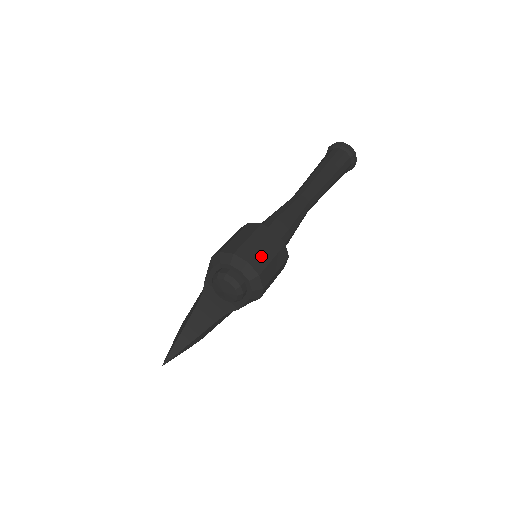
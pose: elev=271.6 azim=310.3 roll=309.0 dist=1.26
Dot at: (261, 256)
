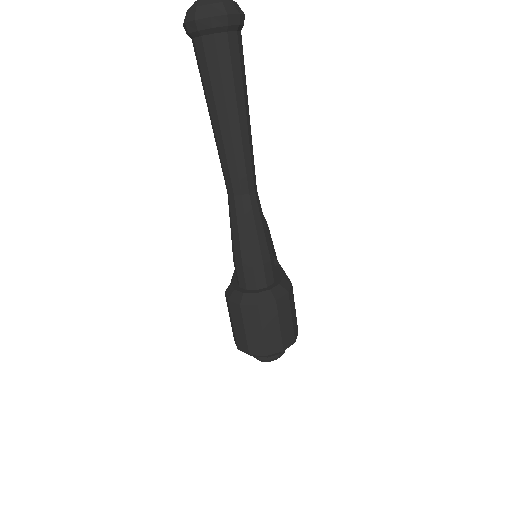
Dot at: (270, 338)
